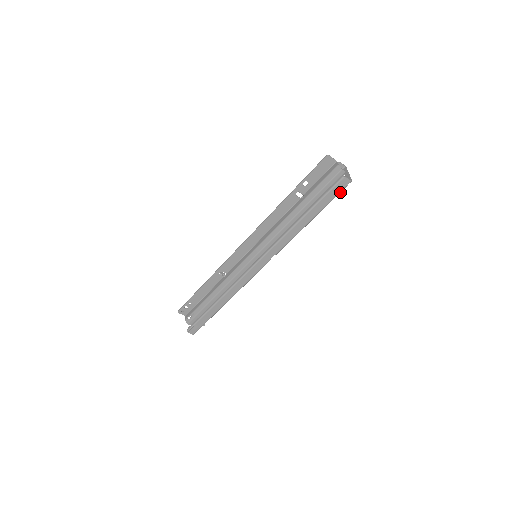
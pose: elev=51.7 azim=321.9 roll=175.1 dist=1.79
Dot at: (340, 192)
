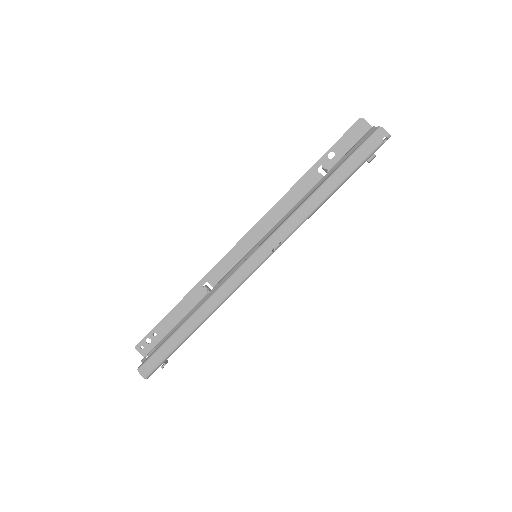
Dot at: (374, 150)
